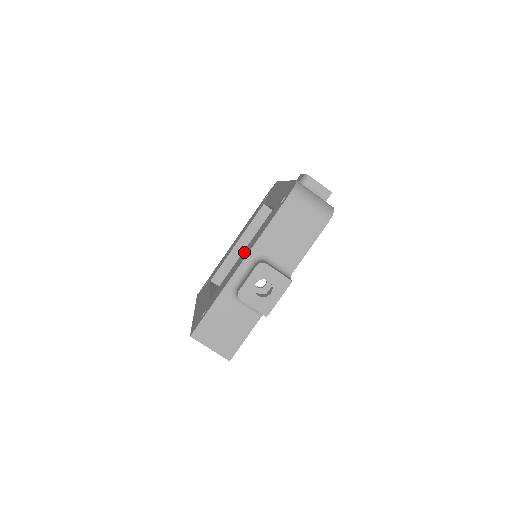
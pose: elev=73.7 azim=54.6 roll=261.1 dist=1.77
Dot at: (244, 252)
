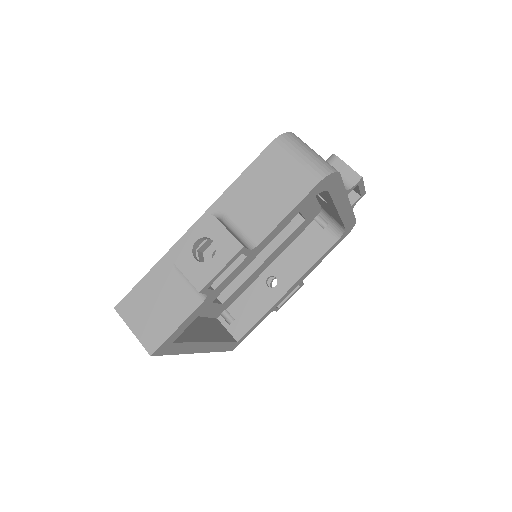
Dot at: occluded
